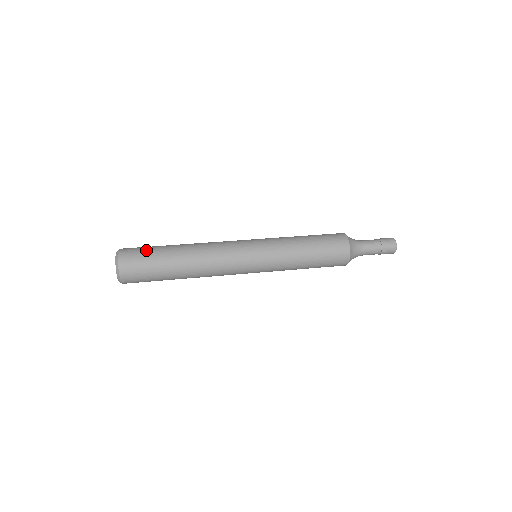
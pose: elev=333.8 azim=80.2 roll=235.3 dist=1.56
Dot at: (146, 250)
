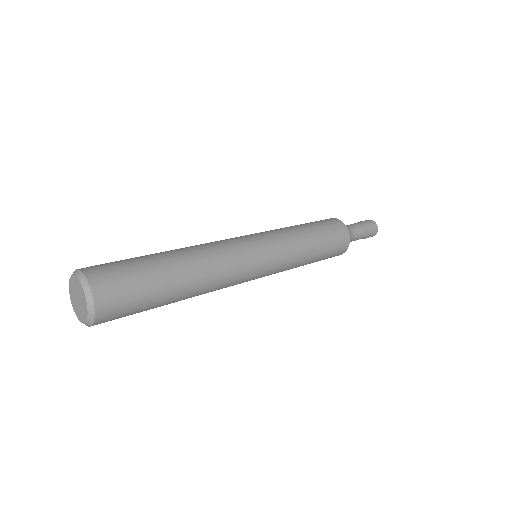
Dot at: occluded
